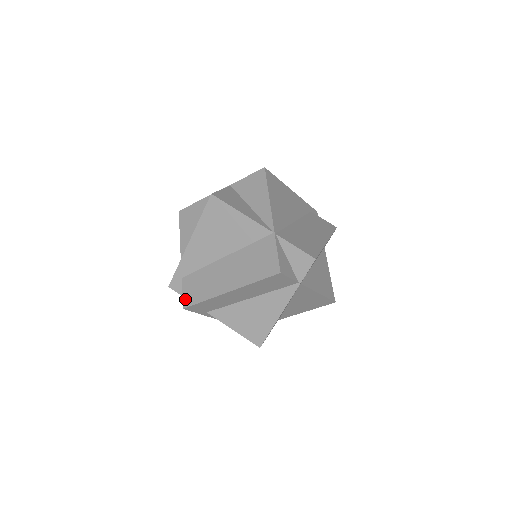
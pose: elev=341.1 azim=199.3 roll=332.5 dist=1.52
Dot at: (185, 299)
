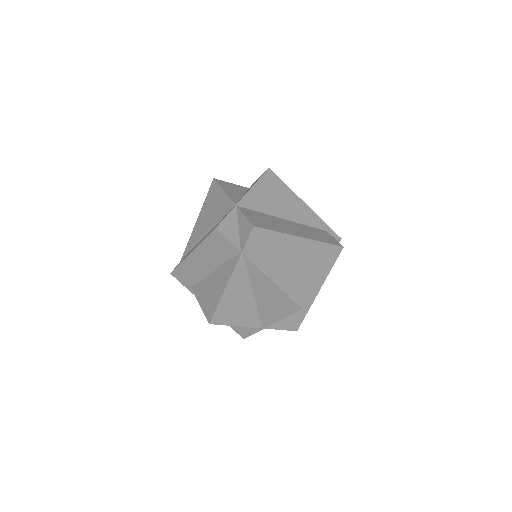
Dot at: occluded
